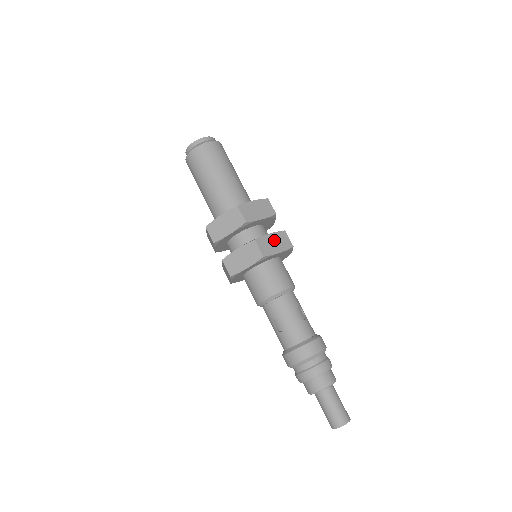
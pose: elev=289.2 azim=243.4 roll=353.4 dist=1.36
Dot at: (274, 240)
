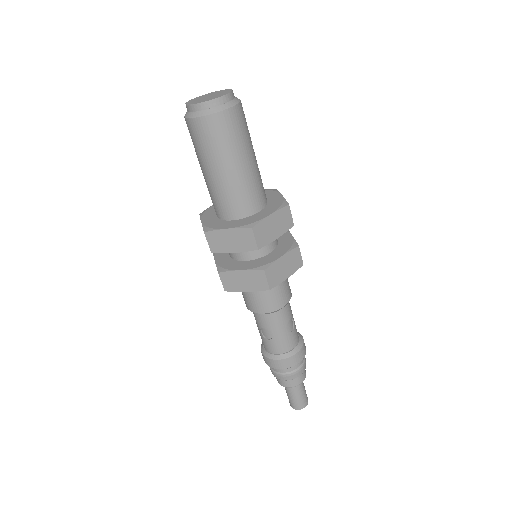
Dot at: (285, 263)
